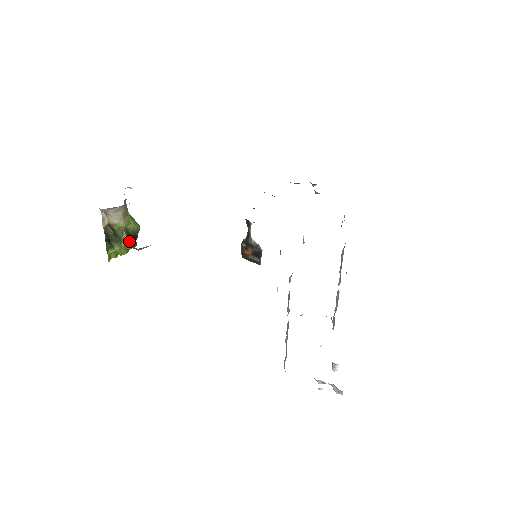
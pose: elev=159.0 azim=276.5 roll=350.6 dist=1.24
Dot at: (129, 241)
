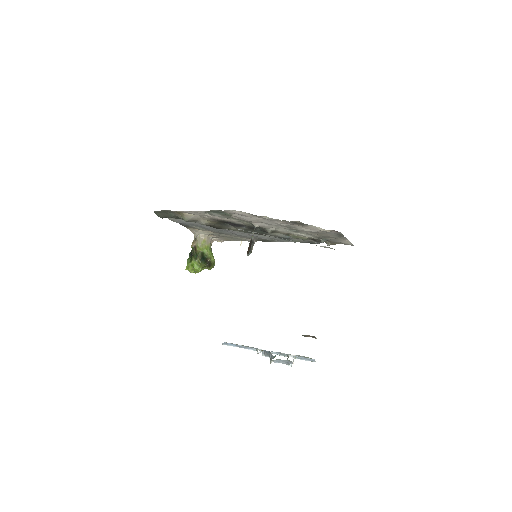
Dot at: (201, 258)
